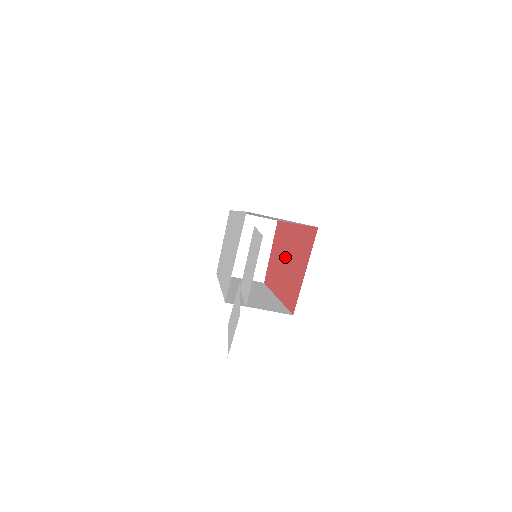
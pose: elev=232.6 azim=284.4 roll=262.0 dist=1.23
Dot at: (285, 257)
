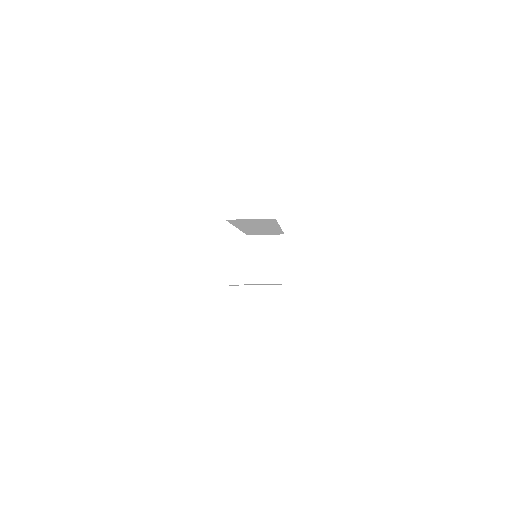
Dot at: occluded
